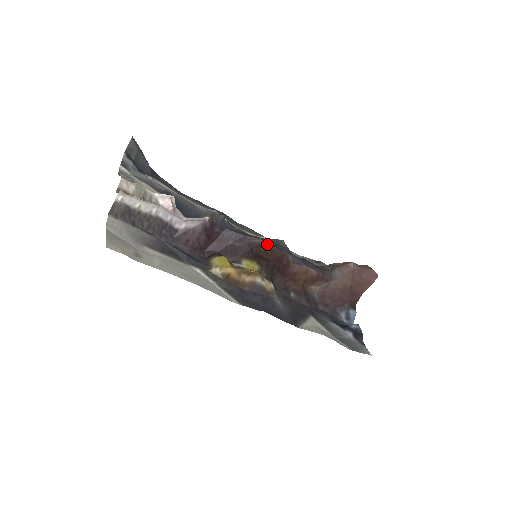
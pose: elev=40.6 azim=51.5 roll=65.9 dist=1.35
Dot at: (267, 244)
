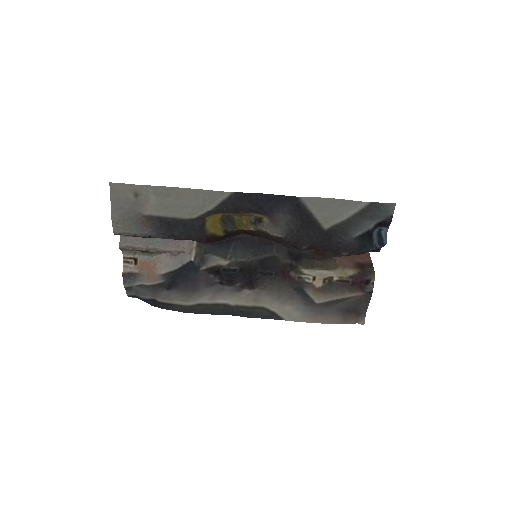
Dot at: occluded
